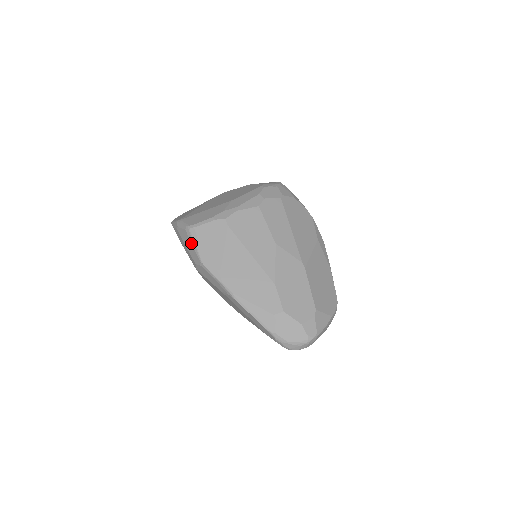
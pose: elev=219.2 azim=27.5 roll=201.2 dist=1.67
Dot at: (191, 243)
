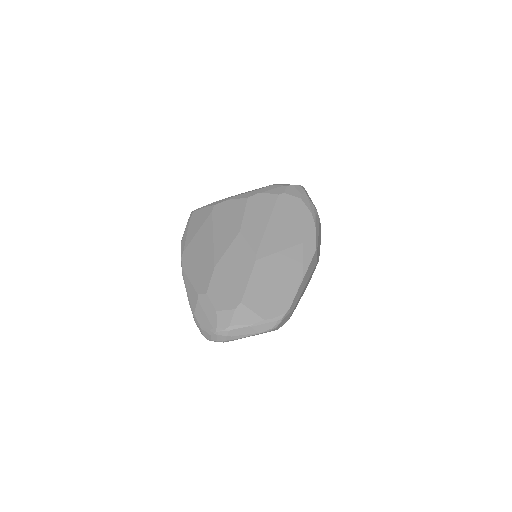
Dot at: occluded
